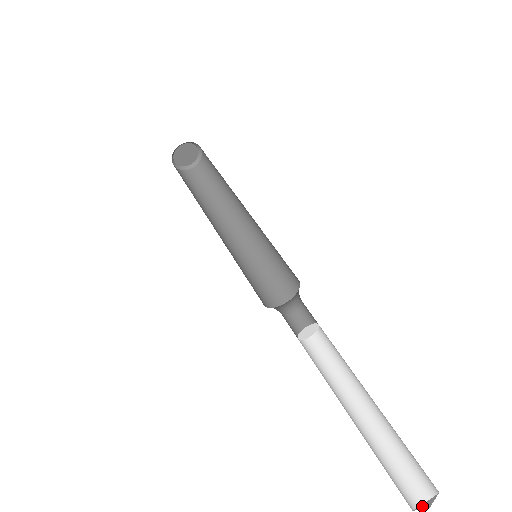
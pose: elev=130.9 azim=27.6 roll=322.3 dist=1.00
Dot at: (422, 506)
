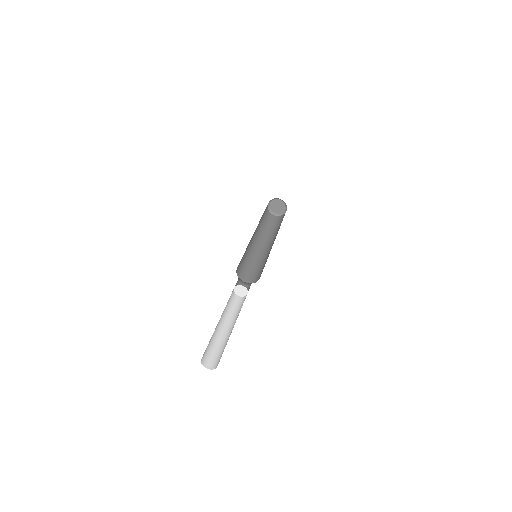
Dot at: (204, 365)
